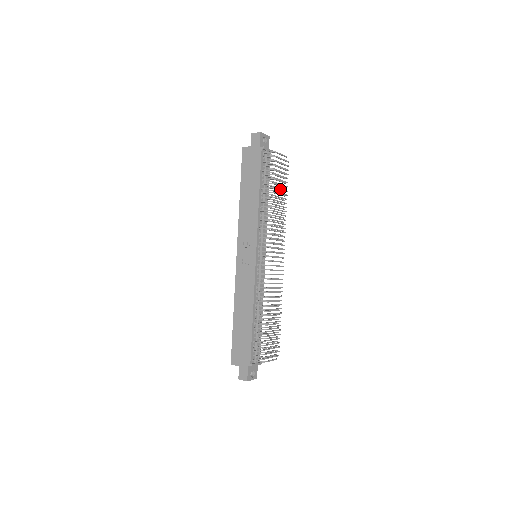
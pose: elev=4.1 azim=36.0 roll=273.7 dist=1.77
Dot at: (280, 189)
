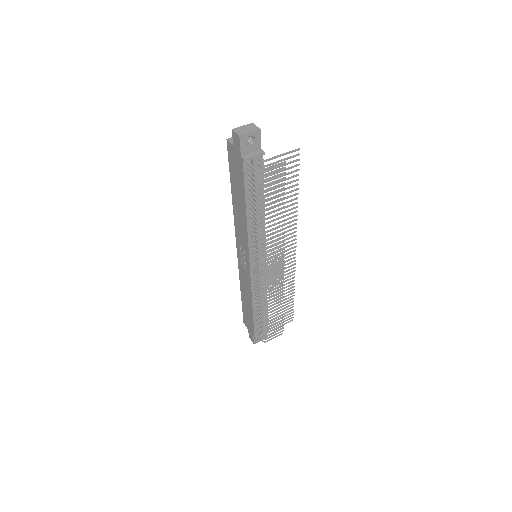
Dot at: occluded
